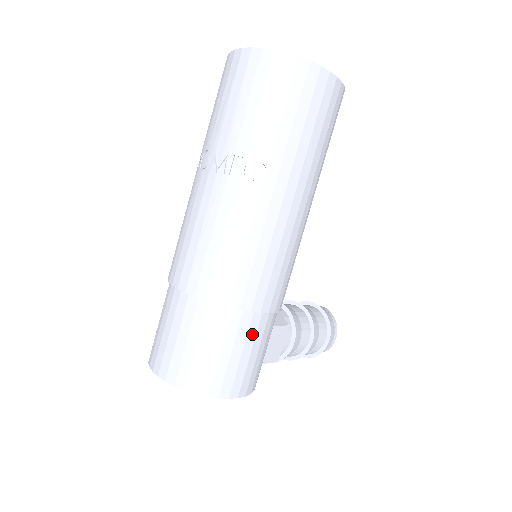
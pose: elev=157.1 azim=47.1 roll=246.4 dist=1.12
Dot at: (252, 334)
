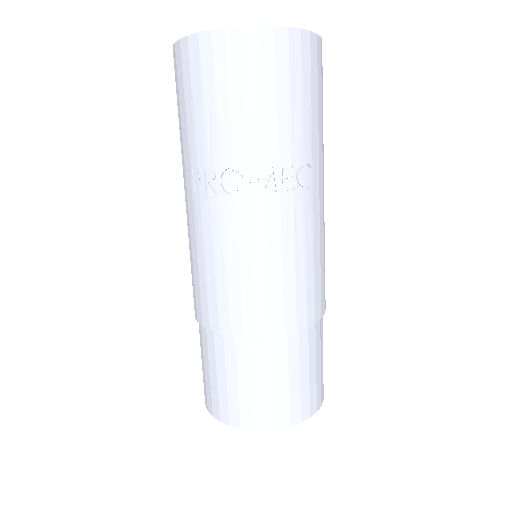
Dot at: (322, 333)
